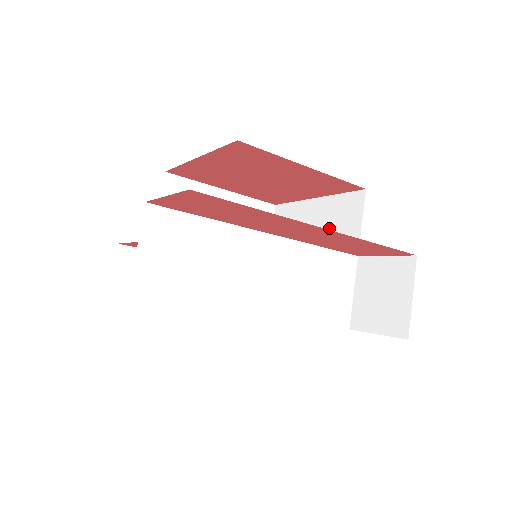
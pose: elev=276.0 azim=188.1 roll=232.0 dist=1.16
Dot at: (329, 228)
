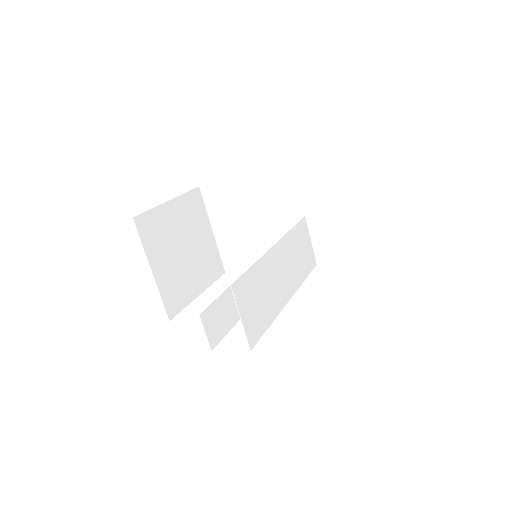
Dot at: (269, 199)
